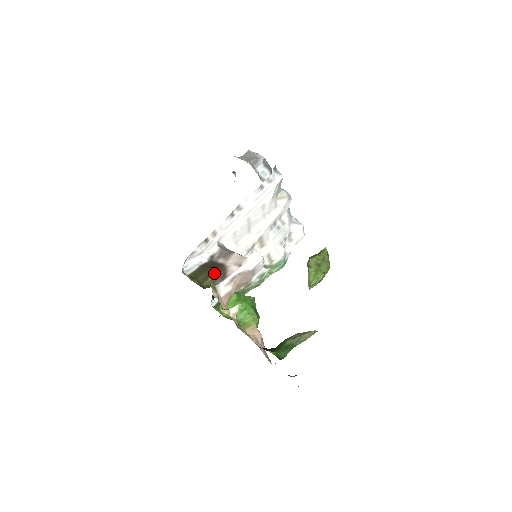
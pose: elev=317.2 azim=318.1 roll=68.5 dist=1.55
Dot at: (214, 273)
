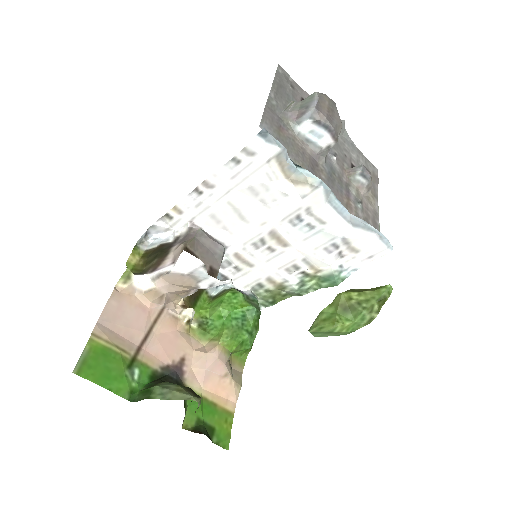
Dot at: (155, 259)
